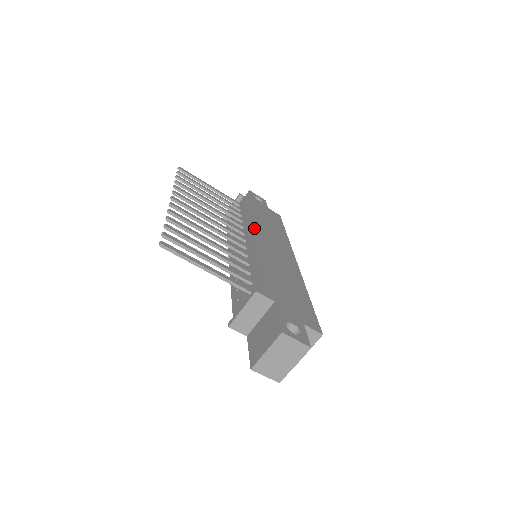
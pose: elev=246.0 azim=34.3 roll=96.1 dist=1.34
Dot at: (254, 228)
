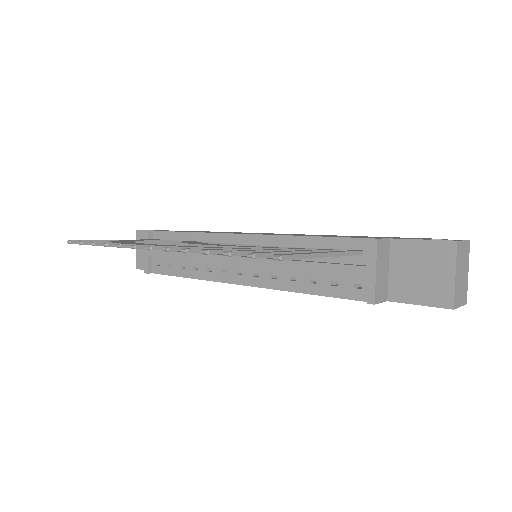
Dot at: occluded
